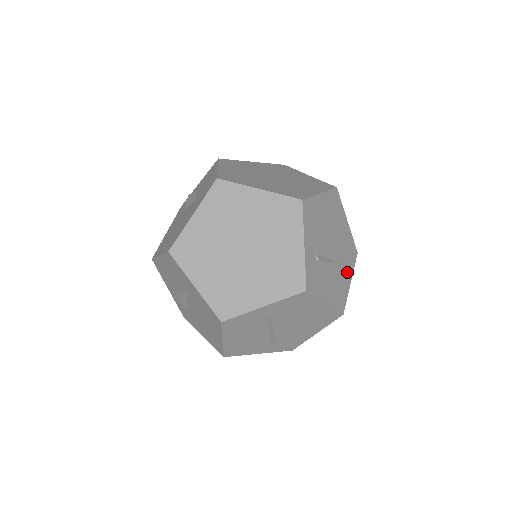
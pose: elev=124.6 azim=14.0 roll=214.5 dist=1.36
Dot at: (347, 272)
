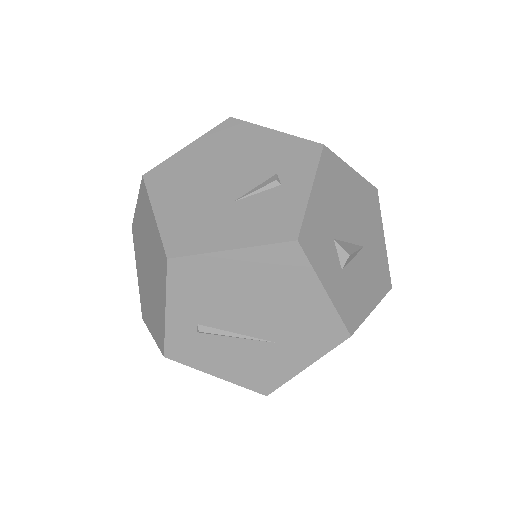
Dot at: (298, 354)
